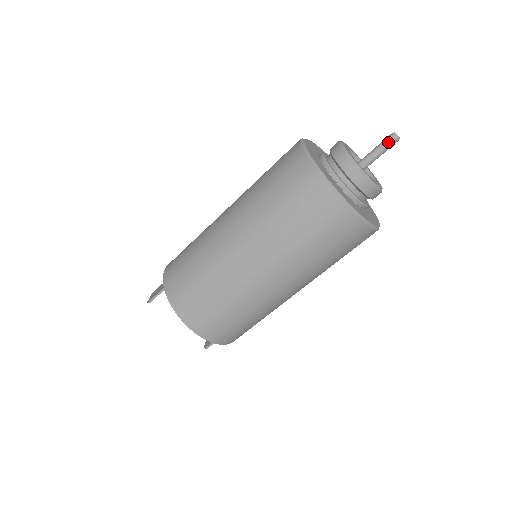
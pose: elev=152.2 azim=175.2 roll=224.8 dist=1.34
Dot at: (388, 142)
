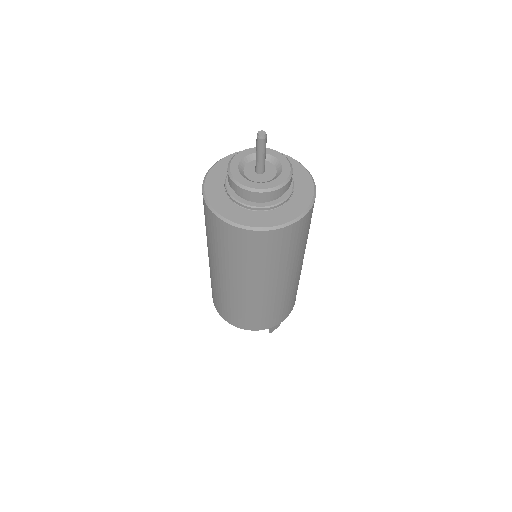
Dot at: (257, 143)
